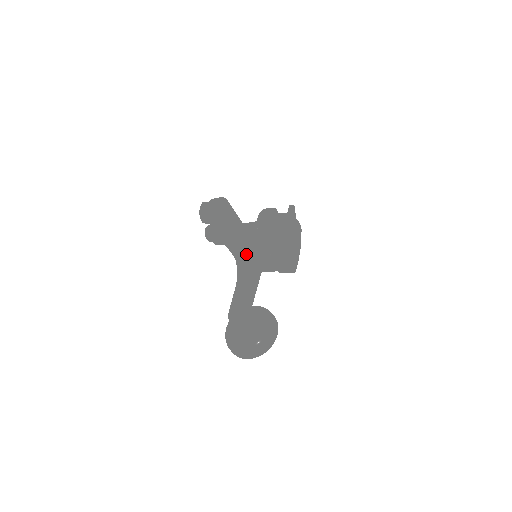
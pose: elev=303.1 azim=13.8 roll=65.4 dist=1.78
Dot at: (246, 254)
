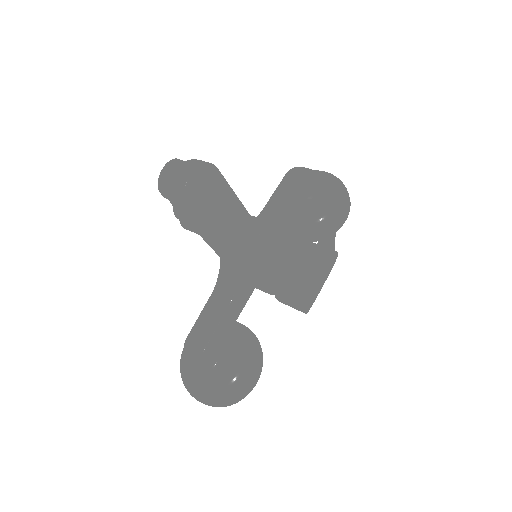
Dot at: (236, 257)
